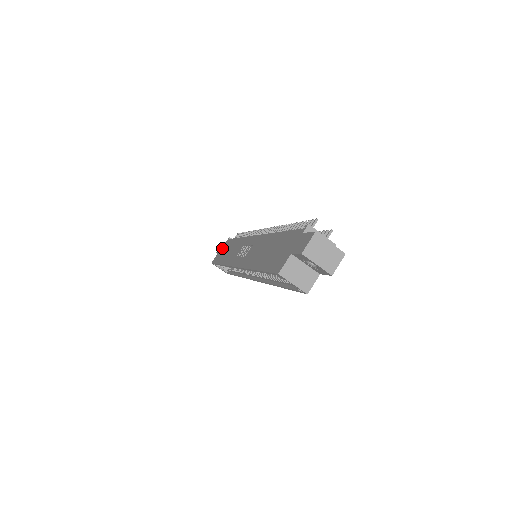
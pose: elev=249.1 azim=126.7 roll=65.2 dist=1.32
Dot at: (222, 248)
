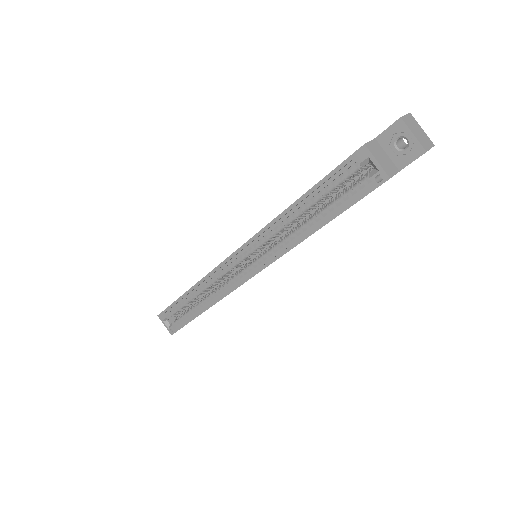
Dot at: occluded
